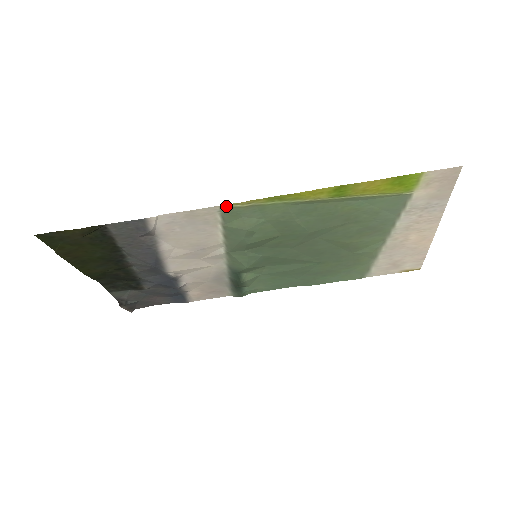
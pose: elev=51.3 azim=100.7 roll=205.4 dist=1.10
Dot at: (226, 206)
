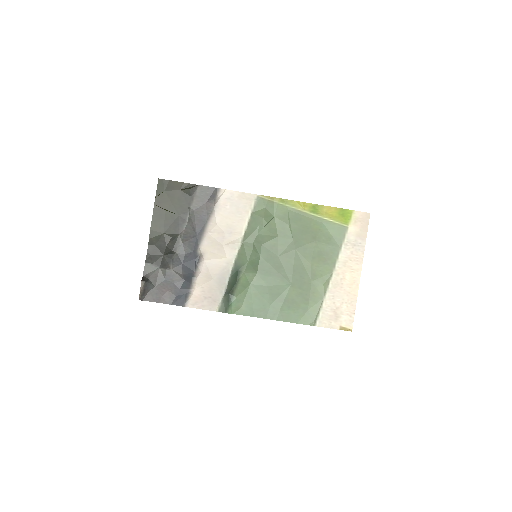
Dot at: (260, 197)
